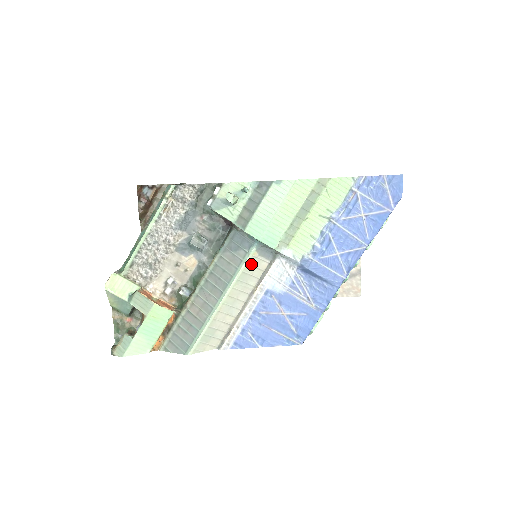
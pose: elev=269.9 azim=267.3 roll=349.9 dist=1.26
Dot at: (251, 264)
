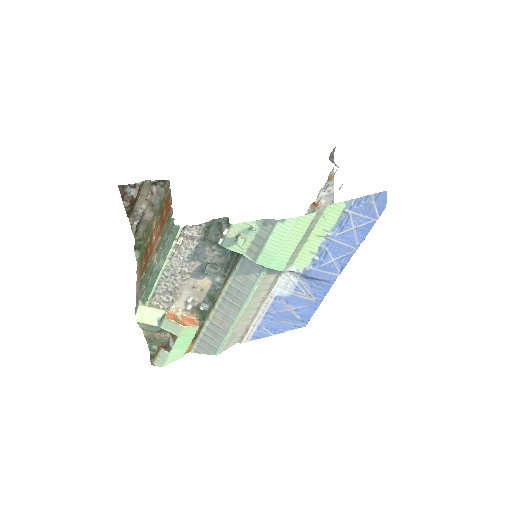
Dot at: (262, 283)
